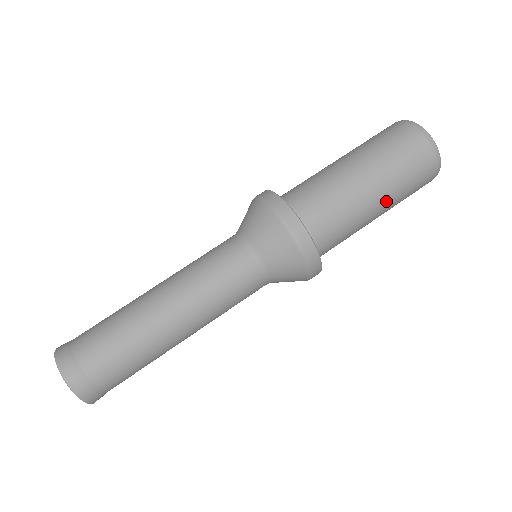
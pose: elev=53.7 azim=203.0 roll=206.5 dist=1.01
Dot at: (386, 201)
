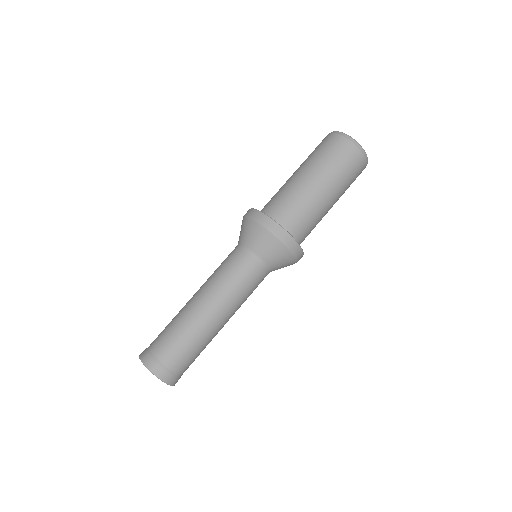
Dot at: (335, 193)
